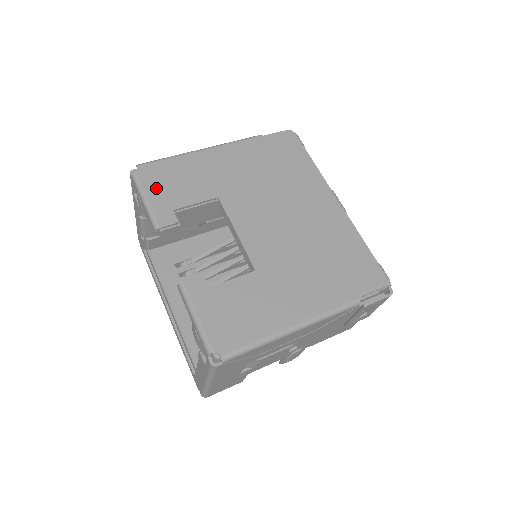
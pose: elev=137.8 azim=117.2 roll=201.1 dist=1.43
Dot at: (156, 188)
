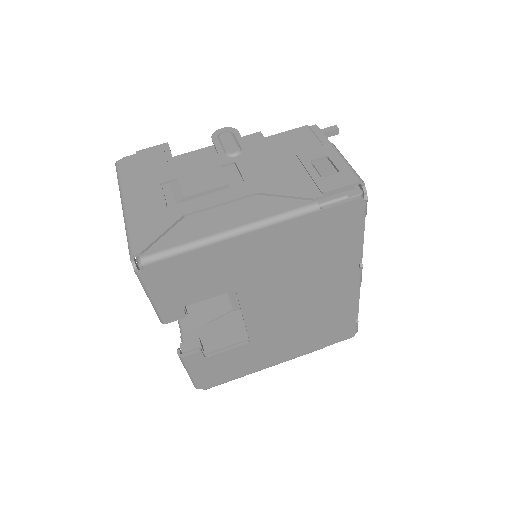
Dot at: (165, 289)
